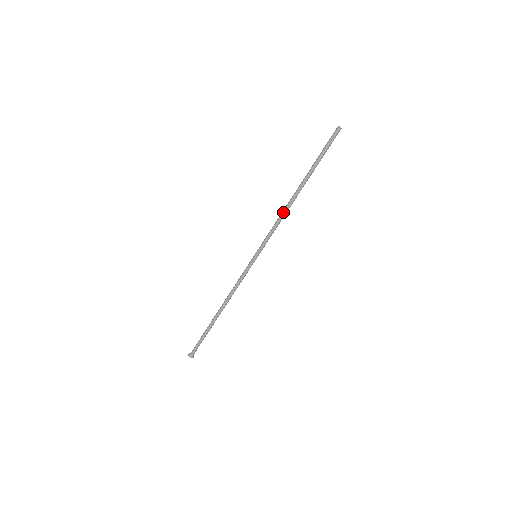
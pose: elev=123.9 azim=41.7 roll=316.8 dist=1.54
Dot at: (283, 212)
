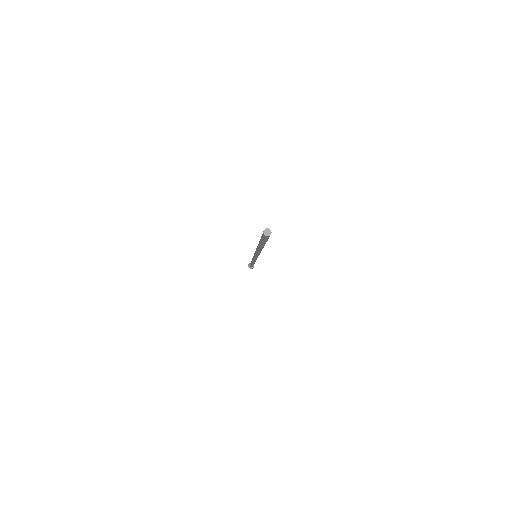
Dot at: (258, 253)
